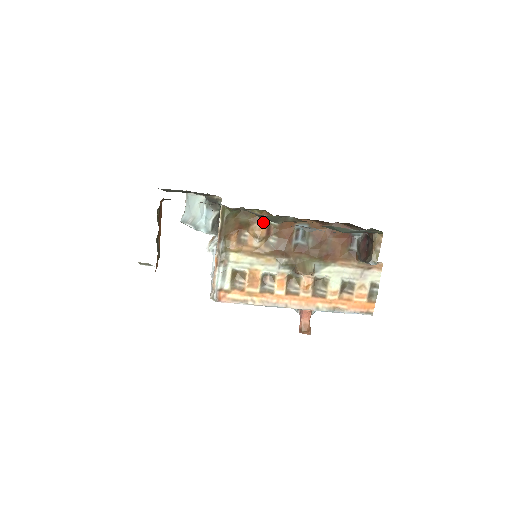
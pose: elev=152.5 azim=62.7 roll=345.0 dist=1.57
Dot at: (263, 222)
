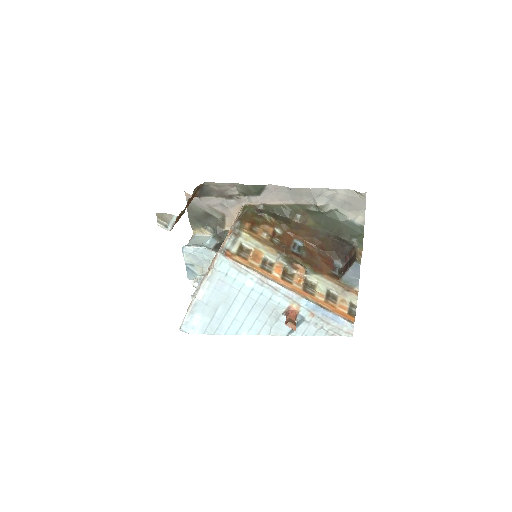
Dot at: (271, 227)
